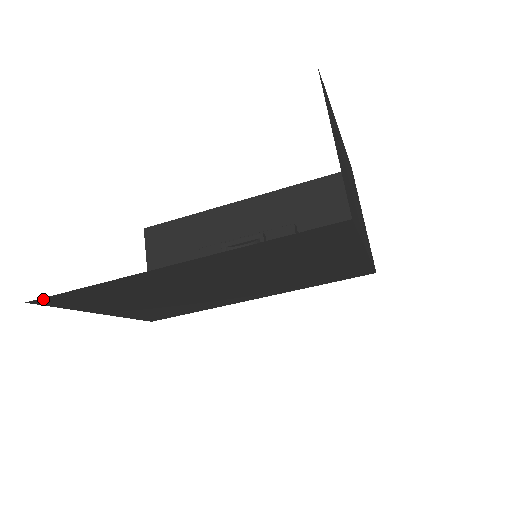
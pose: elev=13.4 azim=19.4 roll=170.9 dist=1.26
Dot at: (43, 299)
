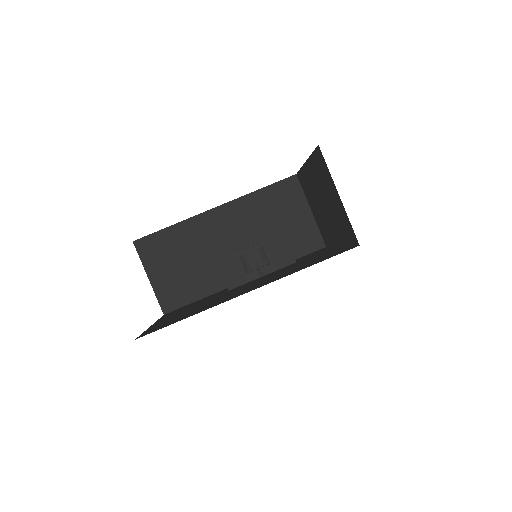
Dot at: occluded
